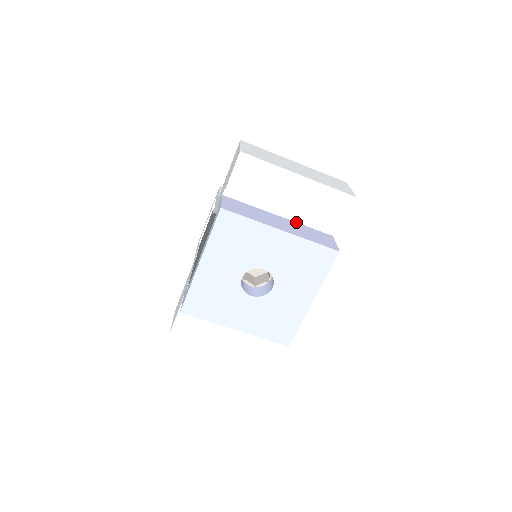
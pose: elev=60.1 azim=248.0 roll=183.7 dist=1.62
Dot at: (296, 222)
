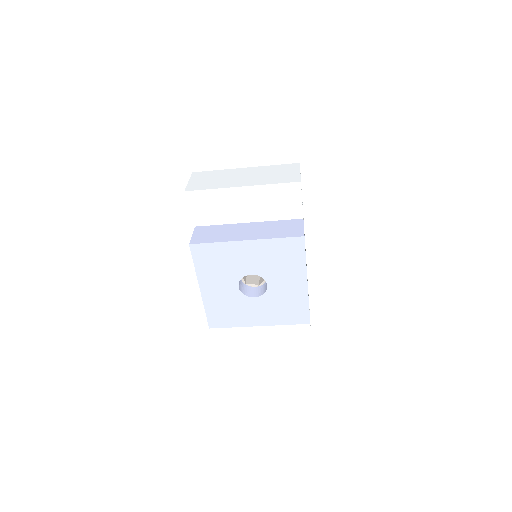
Dot at: (265, 221)
